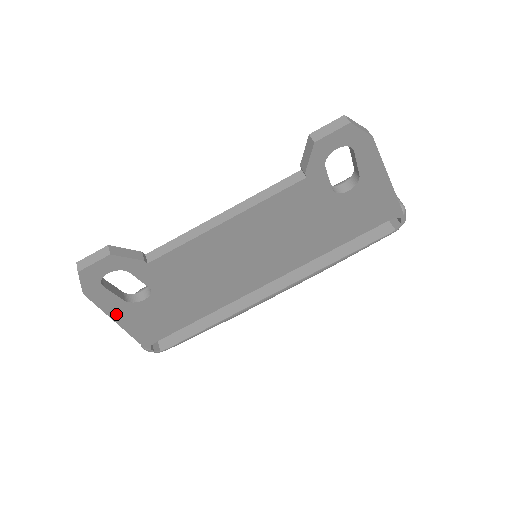
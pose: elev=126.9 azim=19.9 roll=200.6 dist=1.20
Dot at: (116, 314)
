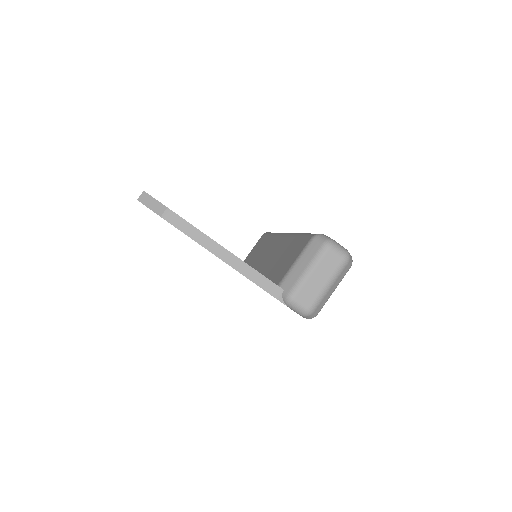
Dot at: occluded
